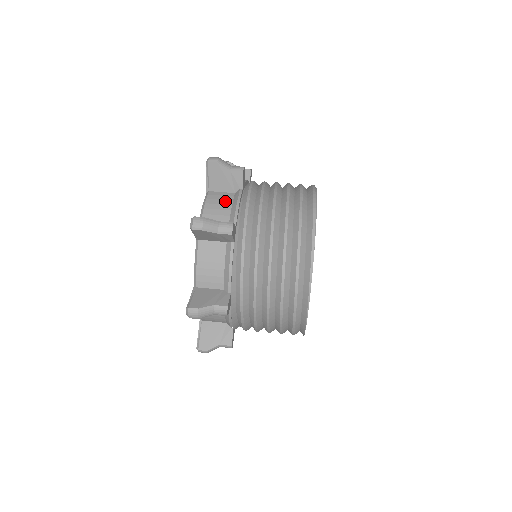
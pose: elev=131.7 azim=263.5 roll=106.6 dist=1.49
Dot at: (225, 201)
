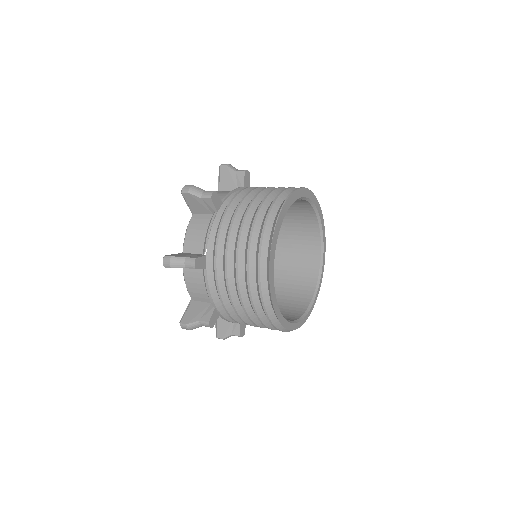
Dot at: occluded
